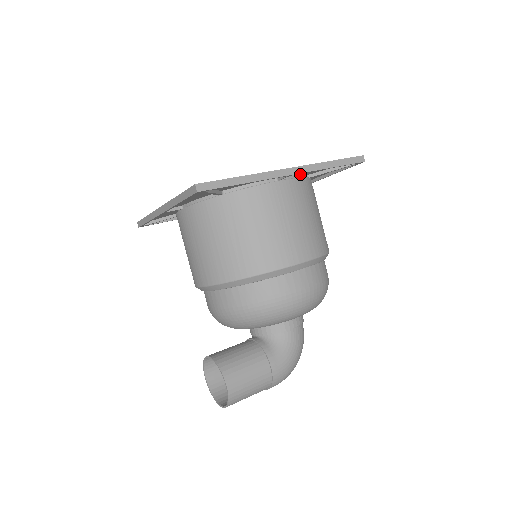
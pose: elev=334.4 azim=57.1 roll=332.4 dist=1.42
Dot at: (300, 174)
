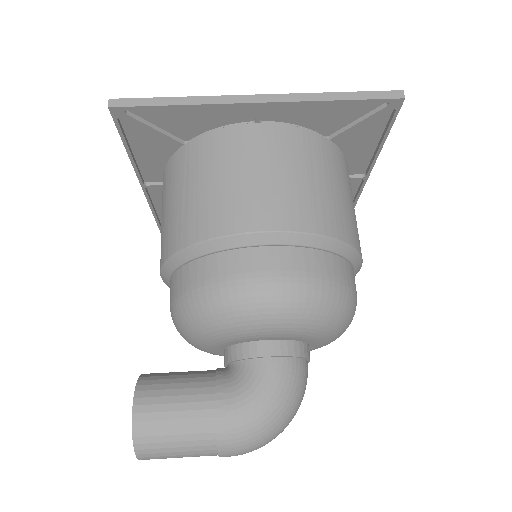
Dot at: (304, 126)
